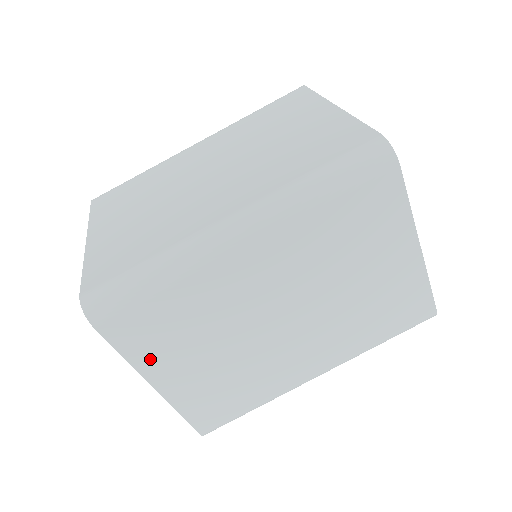
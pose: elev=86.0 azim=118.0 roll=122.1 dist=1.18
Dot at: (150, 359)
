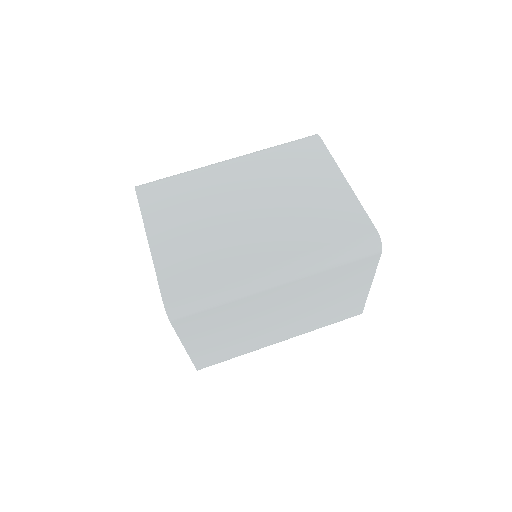
Dot at: (192, 336)
